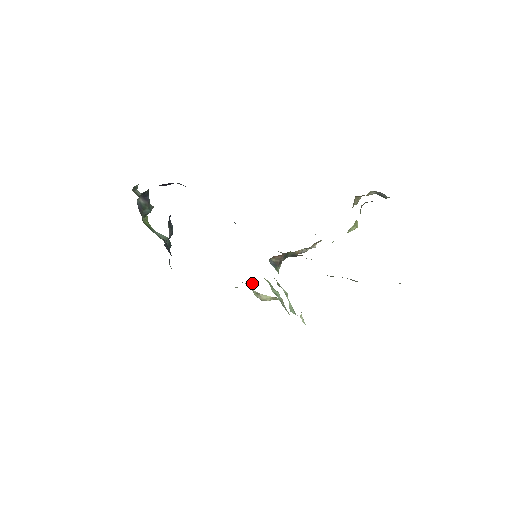
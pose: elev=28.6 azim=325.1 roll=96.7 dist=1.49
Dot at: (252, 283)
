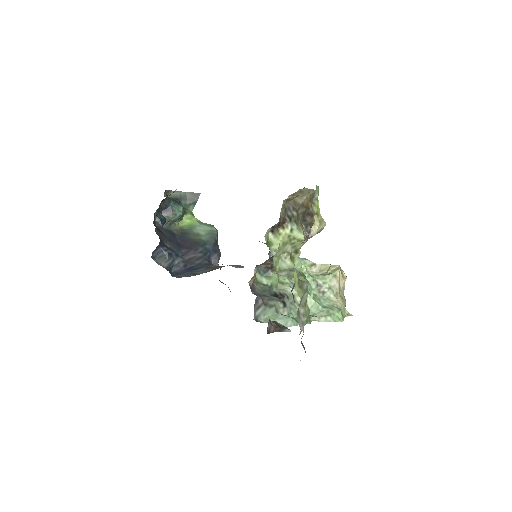
Dot at: occluded
